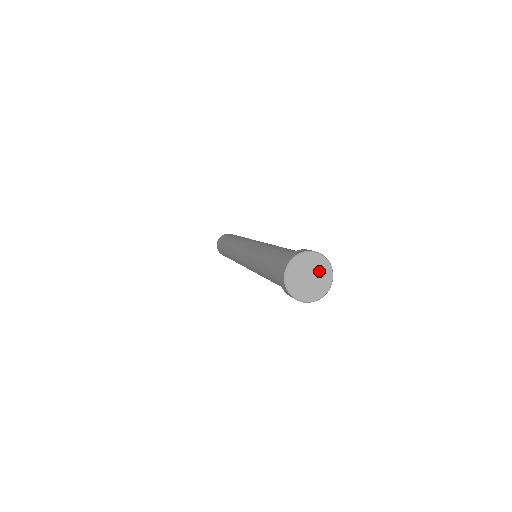
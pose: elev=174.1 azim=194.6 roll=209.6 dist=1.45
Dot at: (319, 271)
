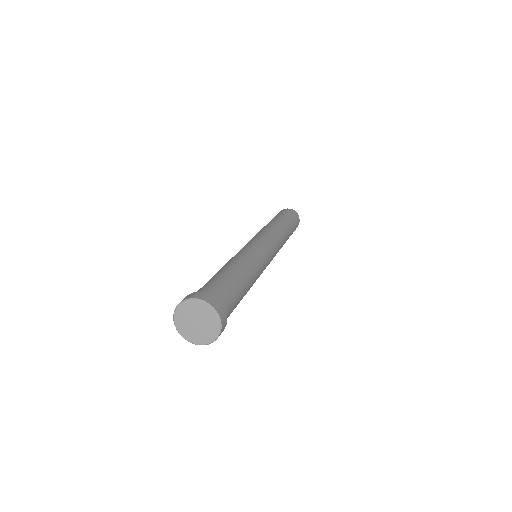
Dot at: (207, 327)
